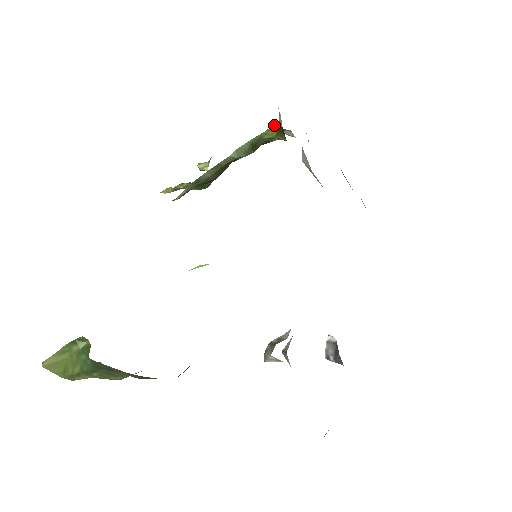
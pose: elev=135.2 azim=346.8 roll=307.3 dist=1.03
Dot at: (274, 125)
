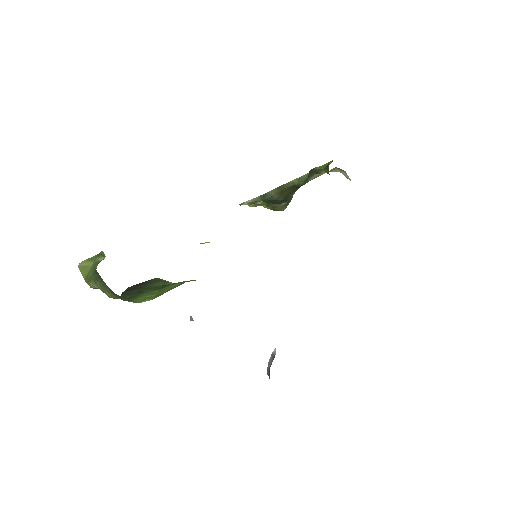
Dot at: (330, 162)
